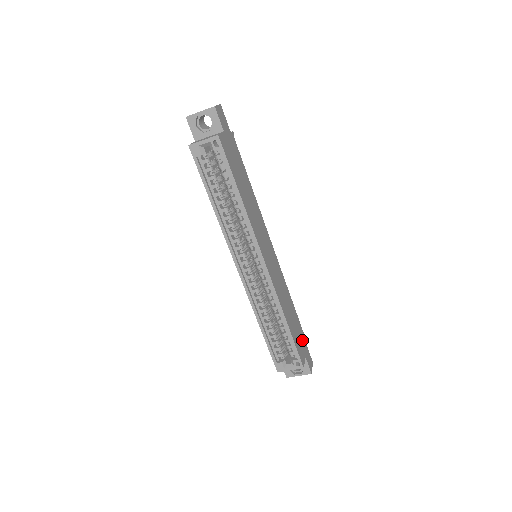
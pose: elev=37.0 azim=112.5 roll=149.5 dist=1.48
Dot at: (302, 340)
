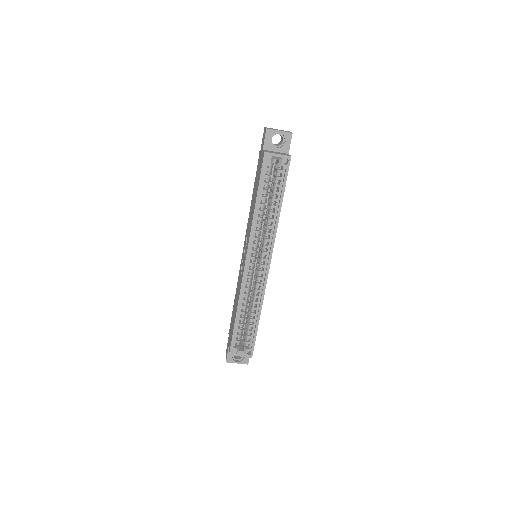
Dot at: occluded
